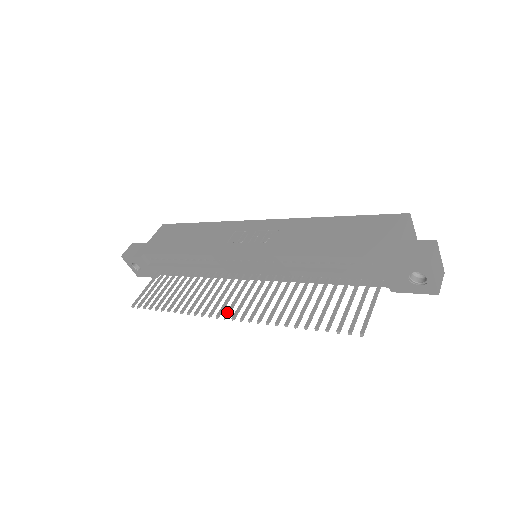
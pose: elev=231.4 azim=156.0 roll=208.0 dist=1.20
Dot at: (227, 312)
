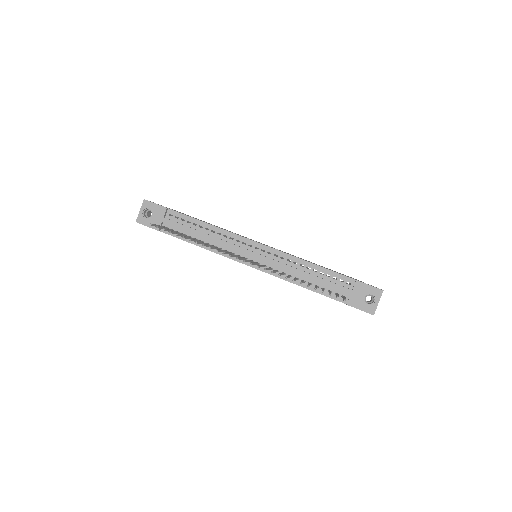
Dot at: (245, 260)
